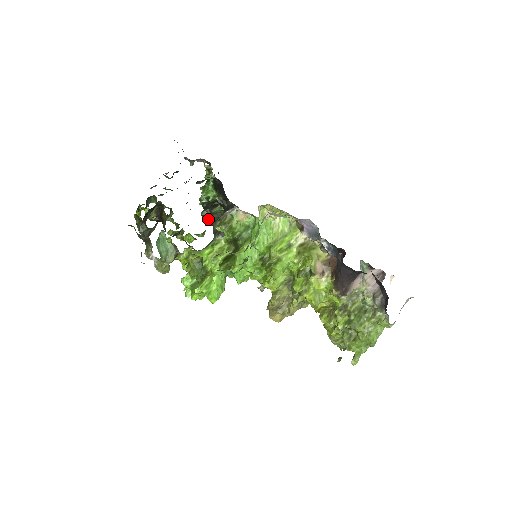
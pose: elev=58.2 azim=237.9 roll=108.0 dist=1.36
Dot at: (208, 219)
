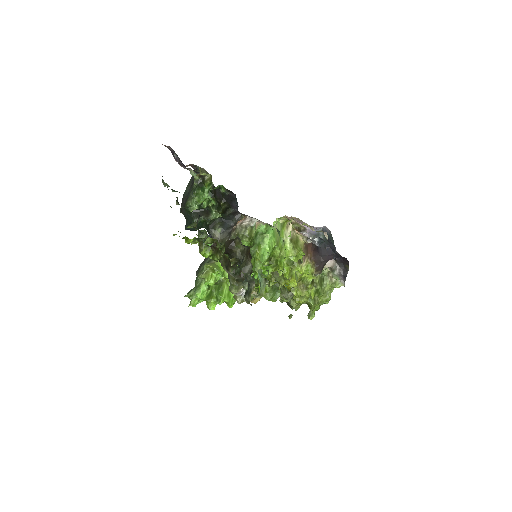
Dot at: (199, 225)
